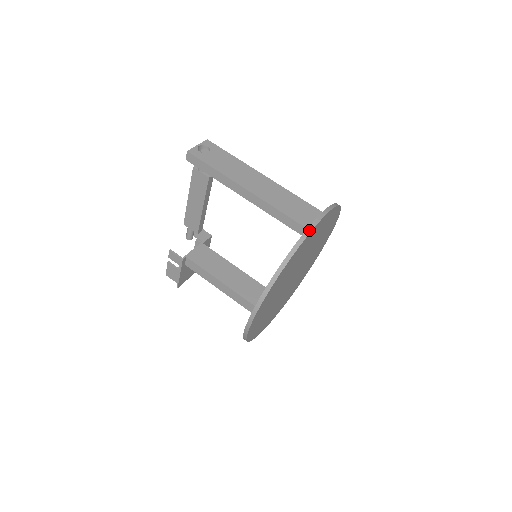
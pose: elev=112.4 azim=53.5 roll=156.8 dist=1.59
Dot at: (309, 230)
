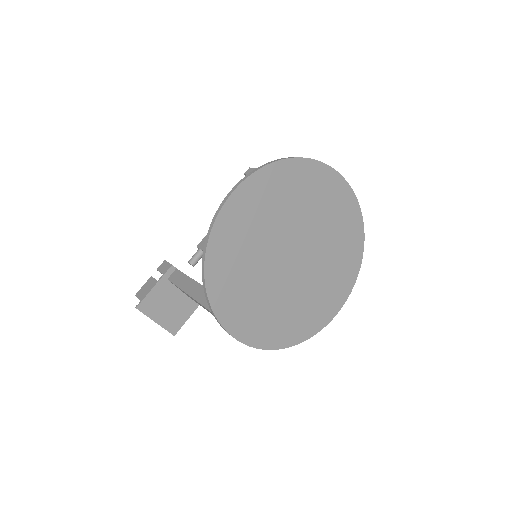
Dot at: (335, 170)
